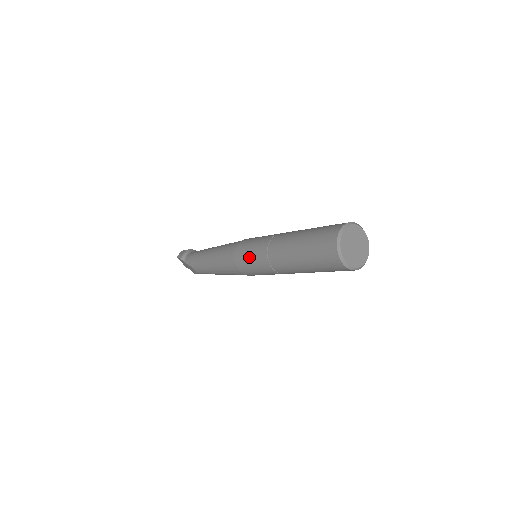
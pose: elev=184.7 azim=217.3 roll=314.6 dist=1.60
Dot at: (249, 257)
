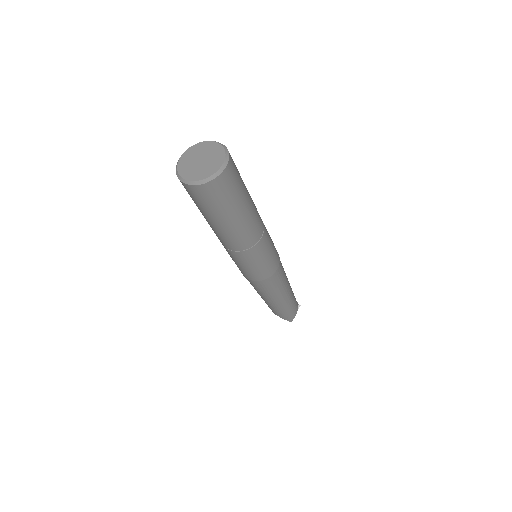
Dot at: occluded
